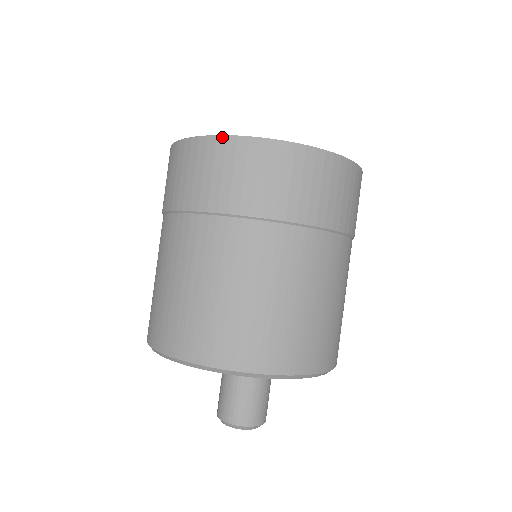
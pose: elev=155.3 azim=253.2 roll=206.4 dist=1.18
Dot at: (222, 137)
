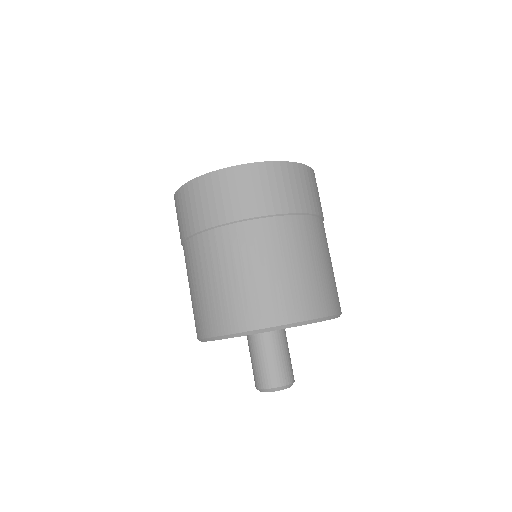
Dot at: (246, 165)
